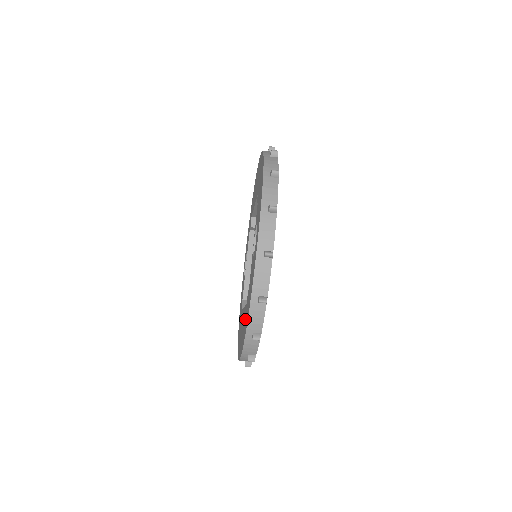
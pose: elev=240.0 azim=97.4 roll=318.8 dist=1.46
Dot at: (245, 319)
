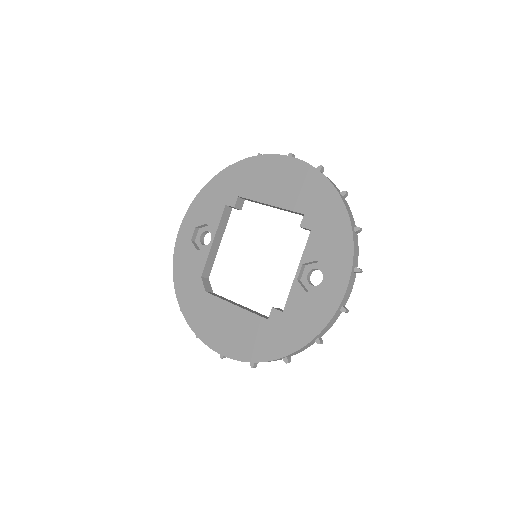
Dot at: (268, 336)
